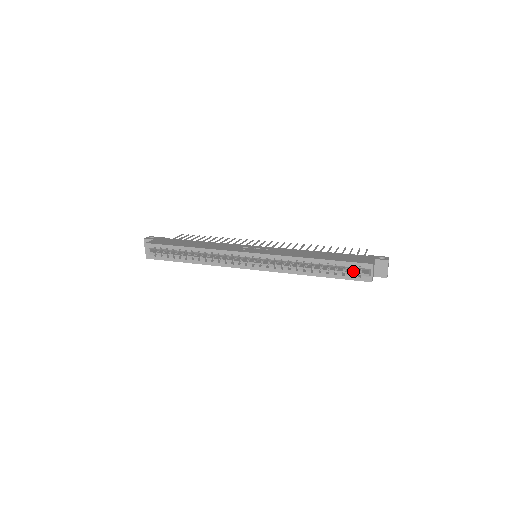
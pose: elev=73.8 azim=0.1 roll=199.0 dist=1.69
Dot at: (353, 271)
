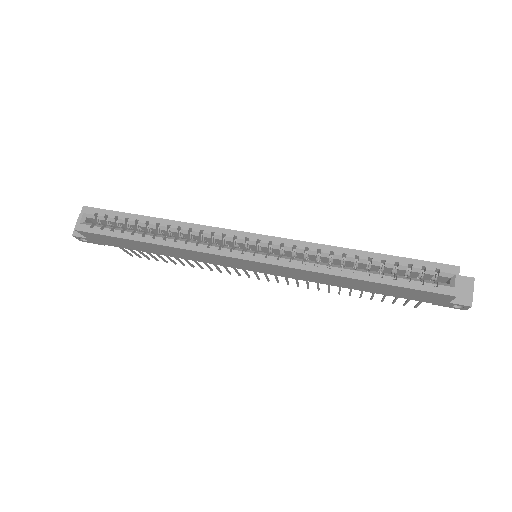
Dot at: (422, 280)
